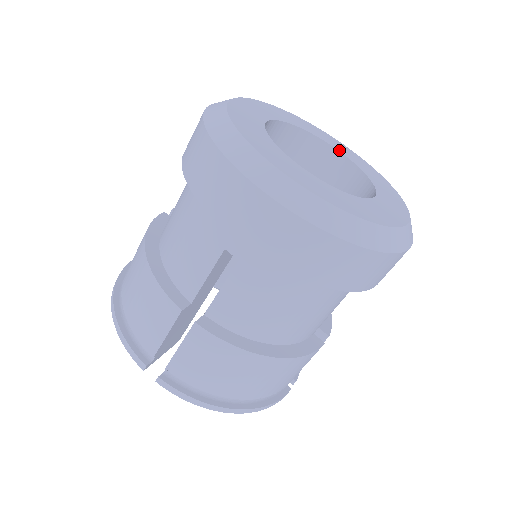
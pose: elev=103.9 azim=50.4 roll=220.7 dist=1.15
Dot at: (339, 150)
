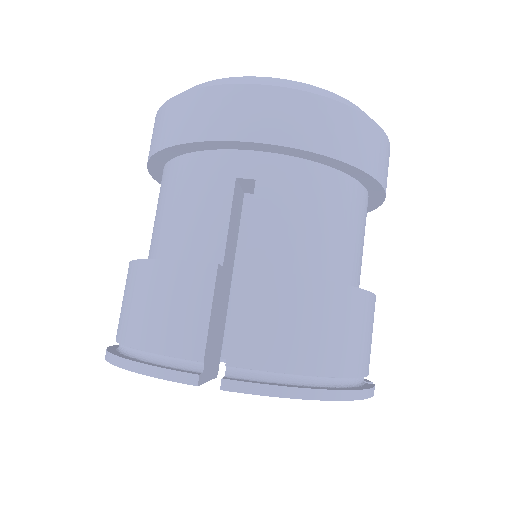
Dot at: occluded
